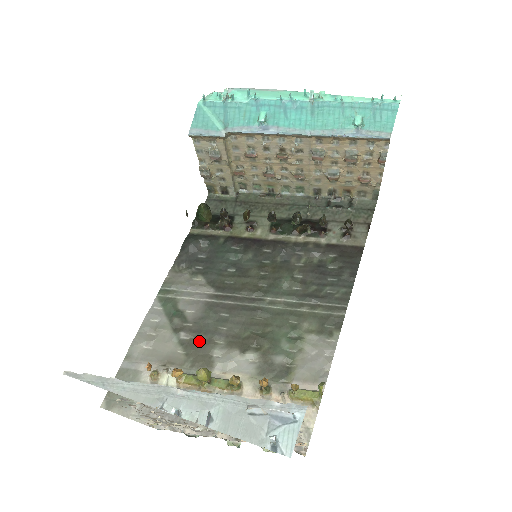
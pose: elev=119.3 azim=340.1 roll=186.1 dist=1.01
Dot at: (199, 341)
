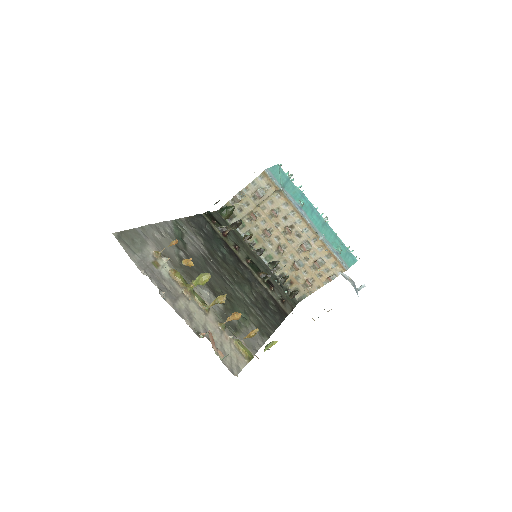
Dot at: (191, 266)
